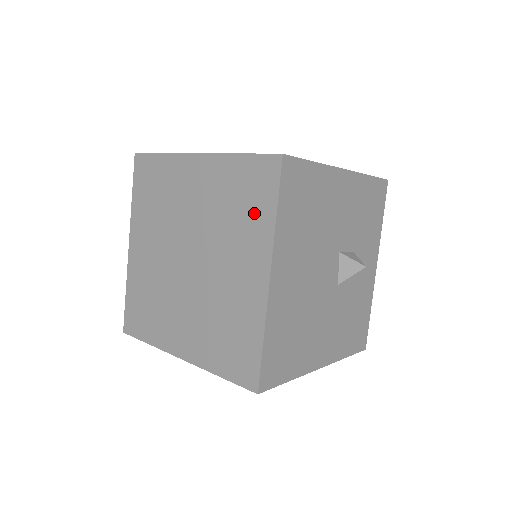
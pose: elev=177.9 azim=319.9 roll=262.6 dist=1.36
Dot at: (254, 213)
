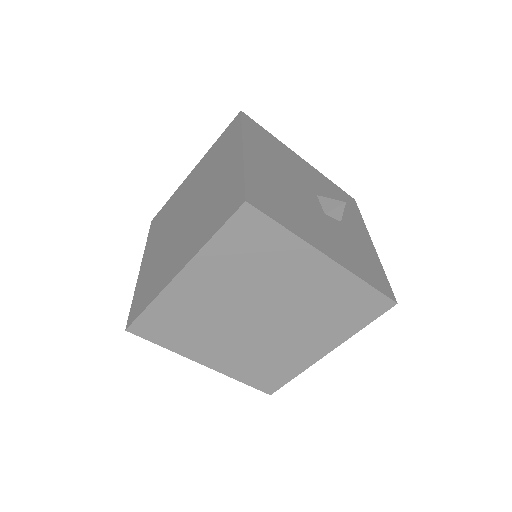
Dot at: (228, 143)
